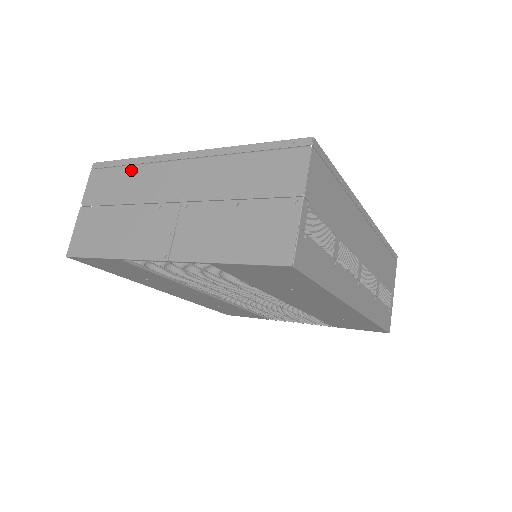
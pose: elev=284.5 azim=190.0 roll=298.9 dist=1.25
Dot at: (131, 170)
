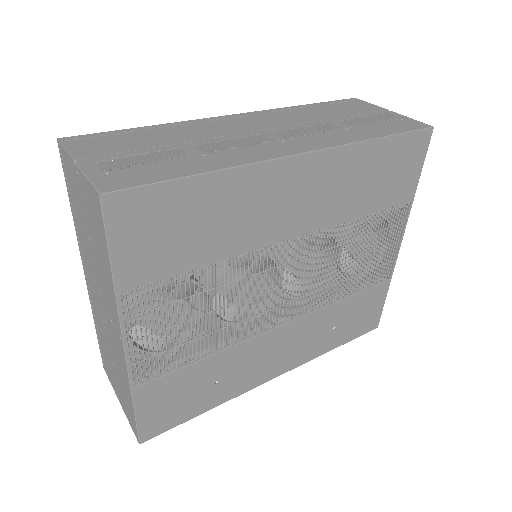
Dot at: (99, 335)
